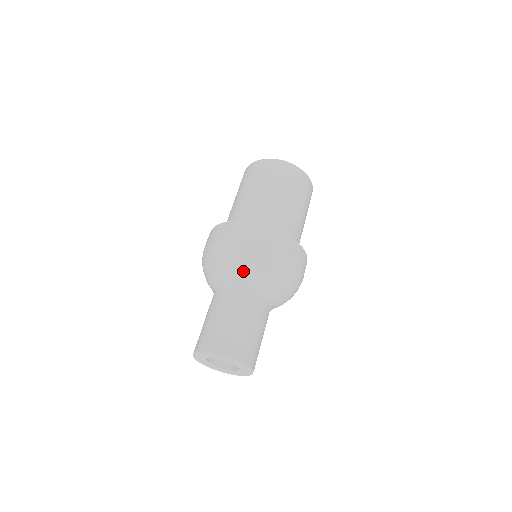
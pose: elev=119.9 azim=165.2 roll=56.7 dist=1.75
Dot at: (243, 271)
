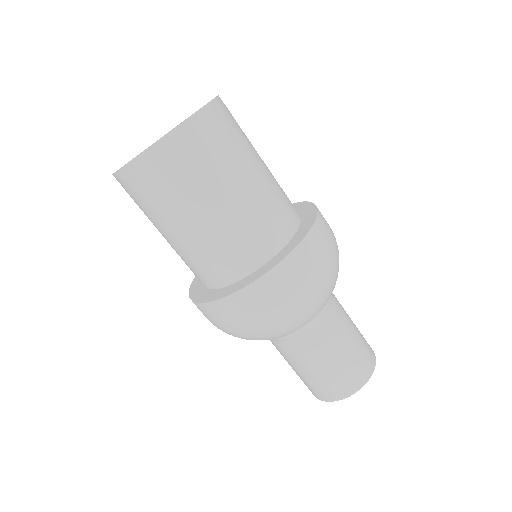
Dot at: (294, 329)
